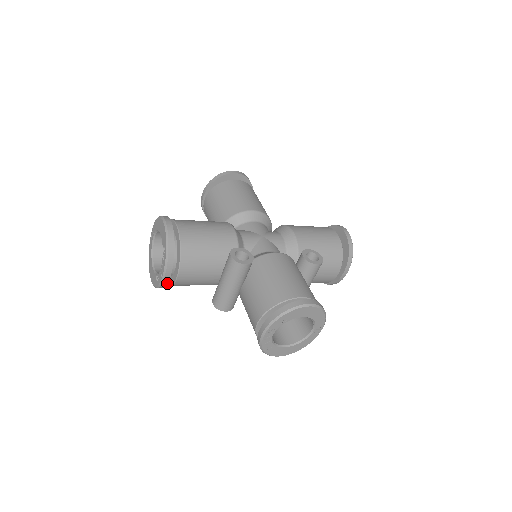
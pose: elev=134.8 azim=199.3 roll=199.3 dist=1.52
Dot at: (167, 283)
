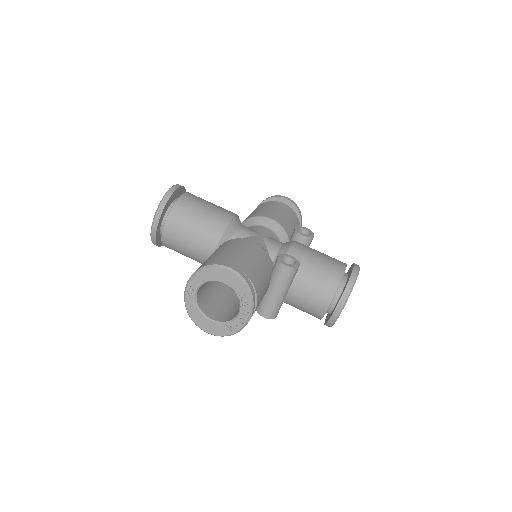
Dot at: (246, 324)
